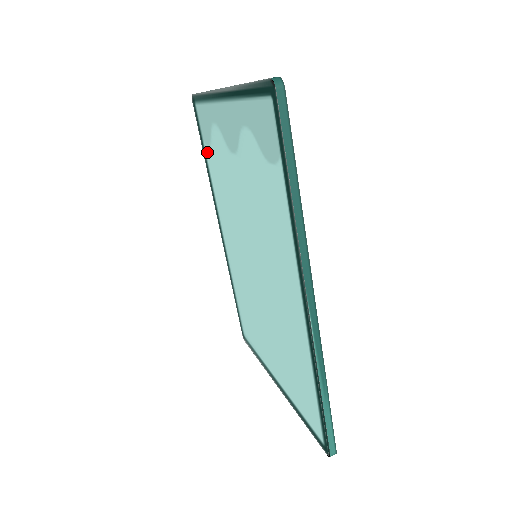
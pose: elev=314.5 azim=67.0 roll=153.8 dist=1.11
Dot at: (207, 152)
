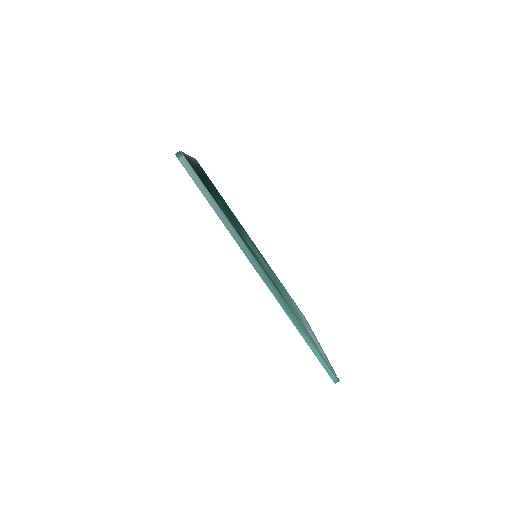
Dot at: occluded
